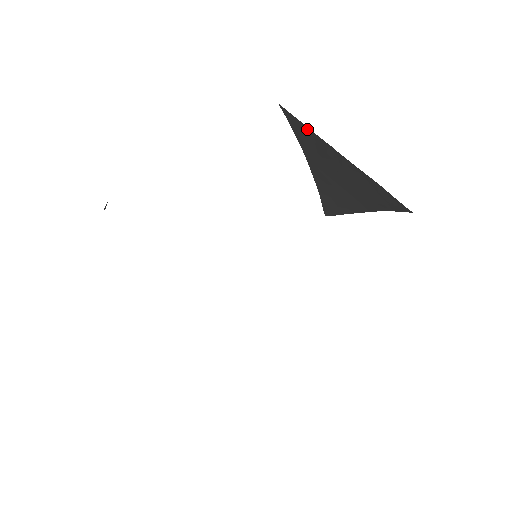
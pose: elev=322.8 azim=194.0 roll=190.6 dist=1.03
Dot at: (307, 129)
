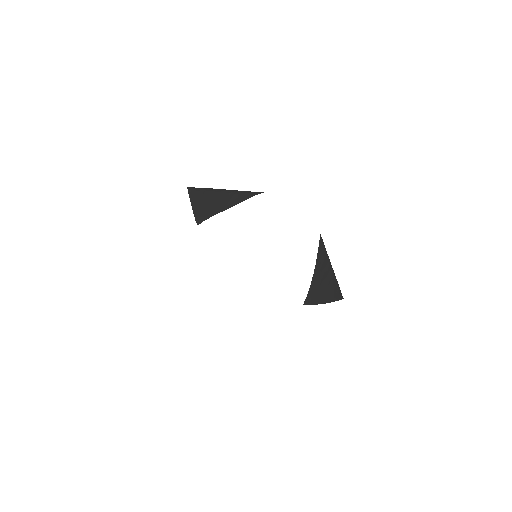
Dot at: (324, 252)
